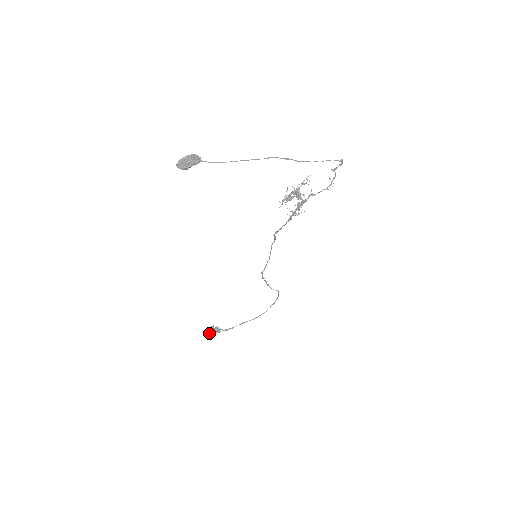
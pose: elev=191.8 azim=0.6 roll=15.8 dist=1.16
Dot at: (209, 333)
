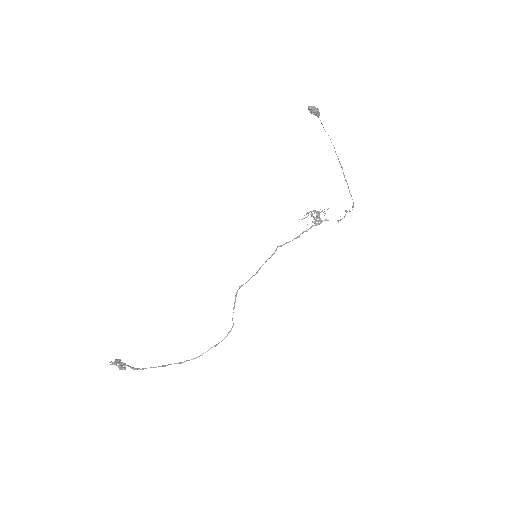
Dot at: (114, 362)
